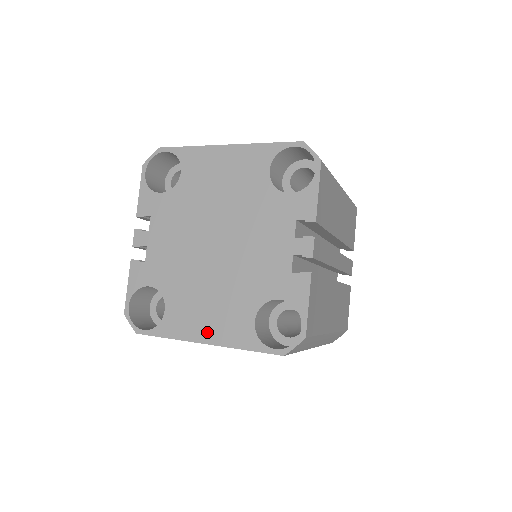
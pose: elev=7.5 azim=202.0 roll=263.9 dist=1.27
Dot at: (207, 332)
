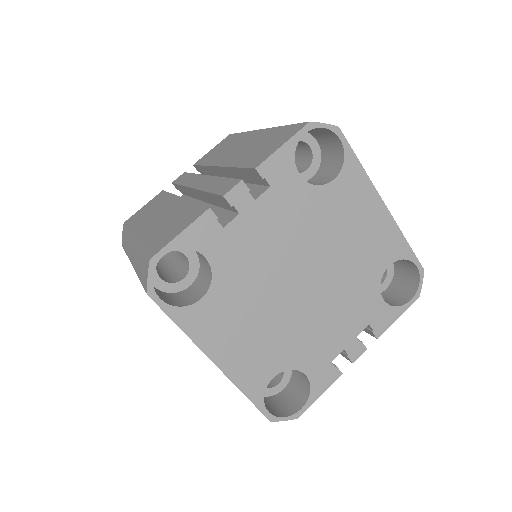
Dot at: (226, 355)
